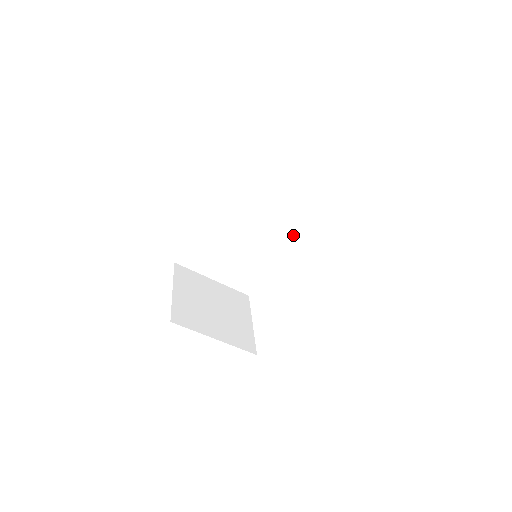
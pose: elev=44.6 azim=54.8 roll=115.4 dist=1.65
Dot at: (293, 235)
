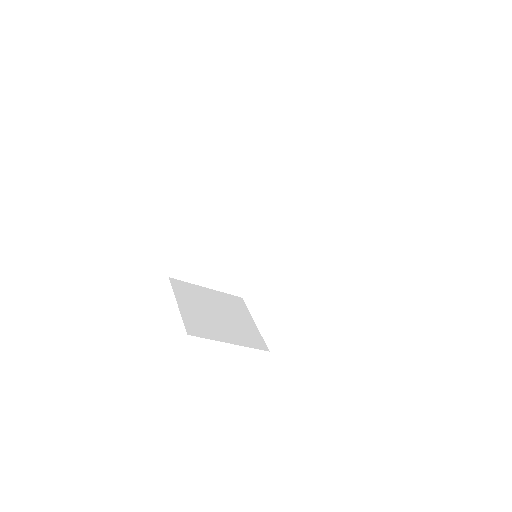
Dot at: (280, 231)
